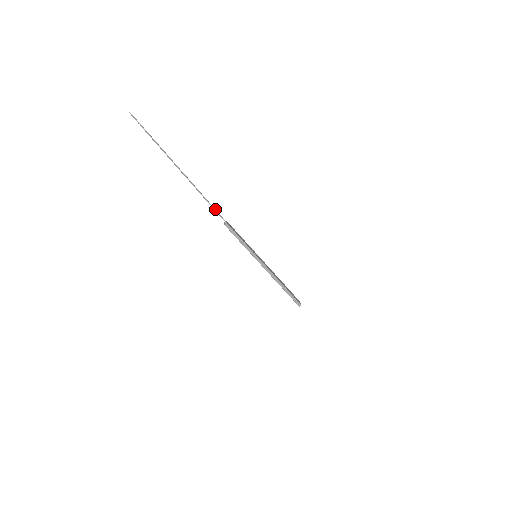
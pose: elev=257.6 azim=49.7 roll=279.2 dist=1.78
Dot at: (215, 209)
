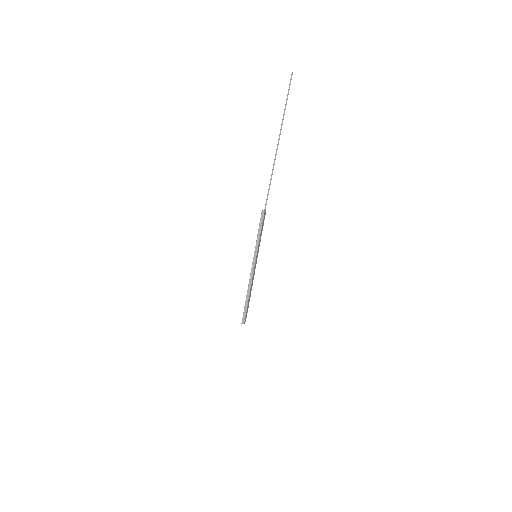
Dot at: occluded
